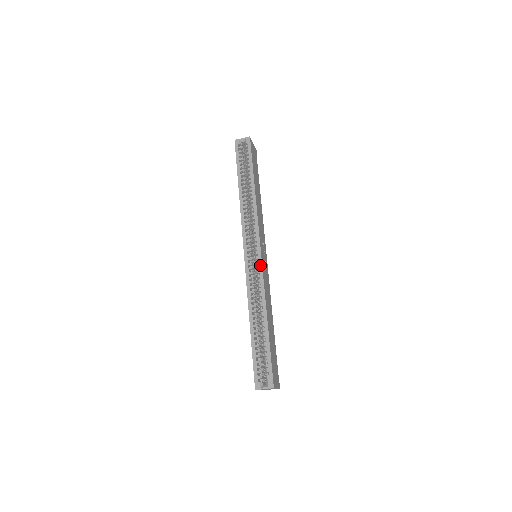
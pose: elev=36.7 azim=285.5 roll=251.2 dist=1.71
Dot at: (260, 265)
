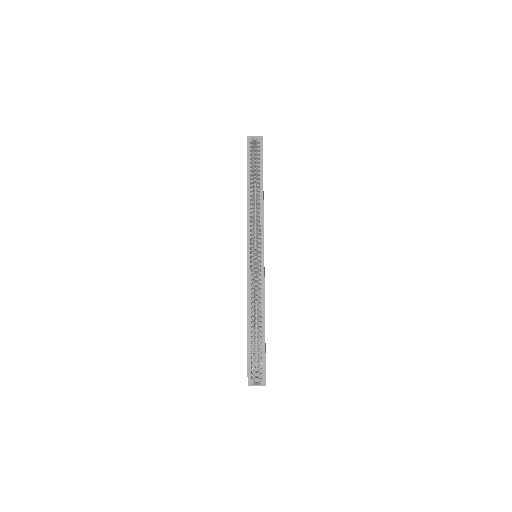
Dot at: (262, 267)
